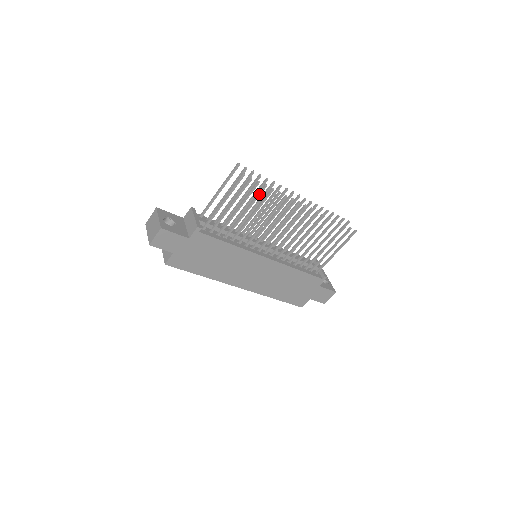
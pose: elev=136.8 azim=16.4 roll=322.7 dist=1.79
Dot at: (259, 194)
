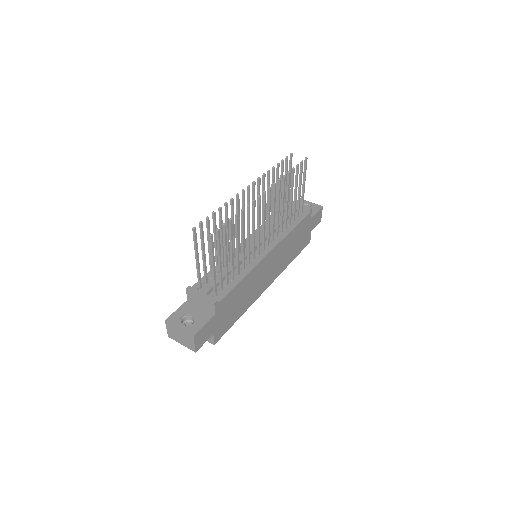
Dot at: (231, 230)
